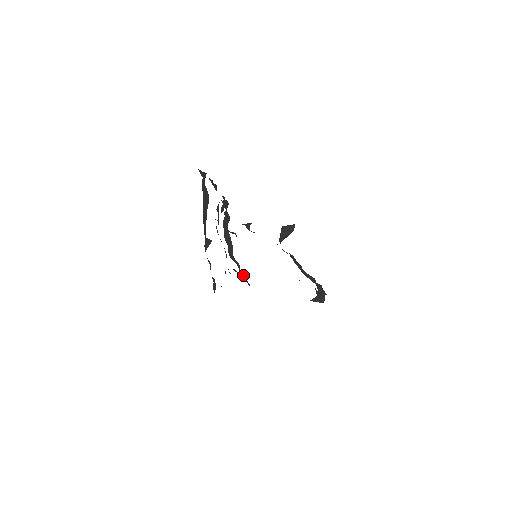
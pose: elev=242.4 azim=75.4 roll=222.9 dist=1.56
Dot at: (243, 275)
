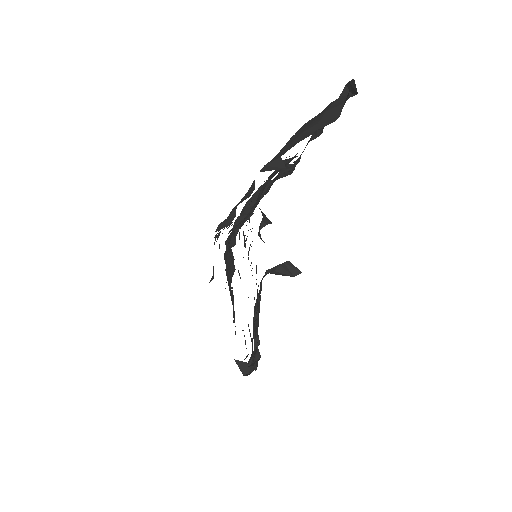
Dot at: occluded
